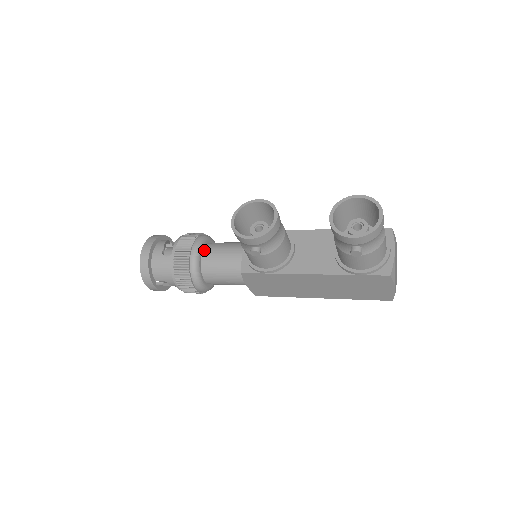
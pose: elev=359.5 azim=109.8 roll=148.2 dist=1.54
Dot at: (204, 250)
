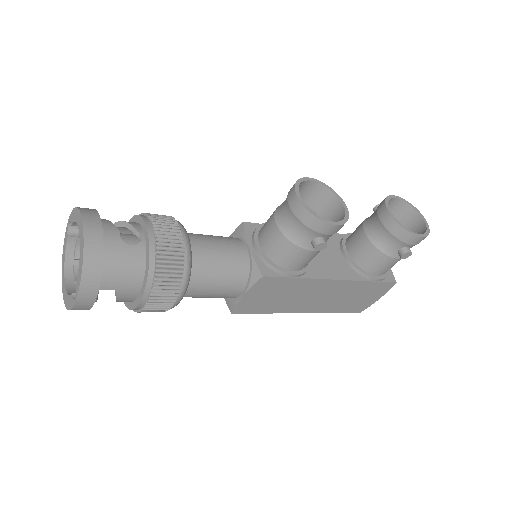
Dot at: occluded
